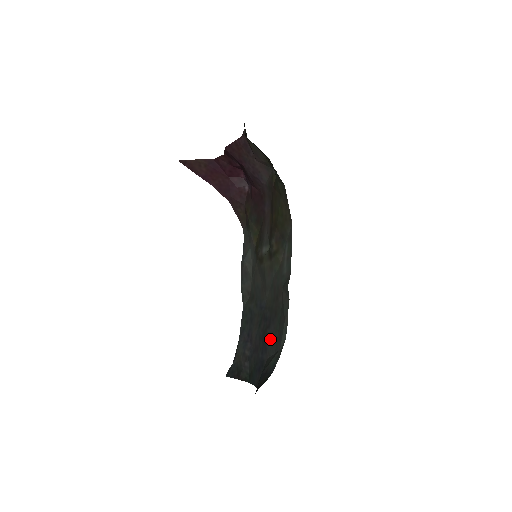
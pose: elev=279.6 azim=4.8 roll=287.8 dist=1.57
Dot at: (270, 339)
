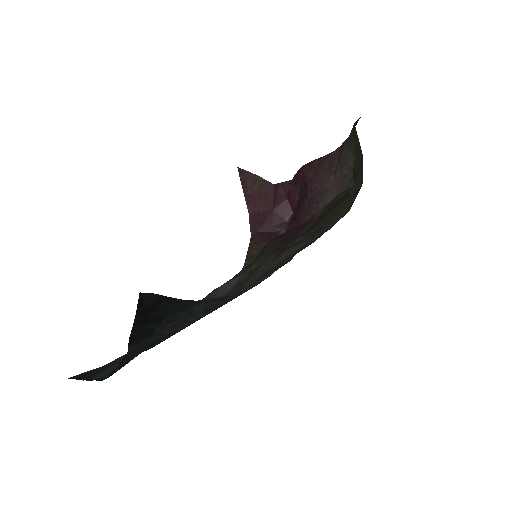
Dot at: occluded
